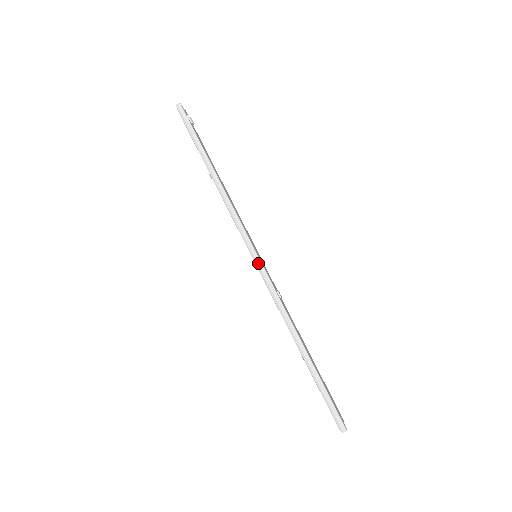
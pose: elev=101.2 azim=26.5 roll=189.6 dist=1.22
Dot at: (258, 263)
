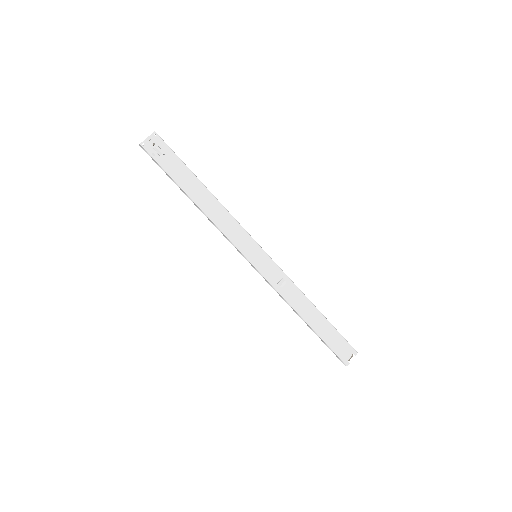
Dot at: occluded
